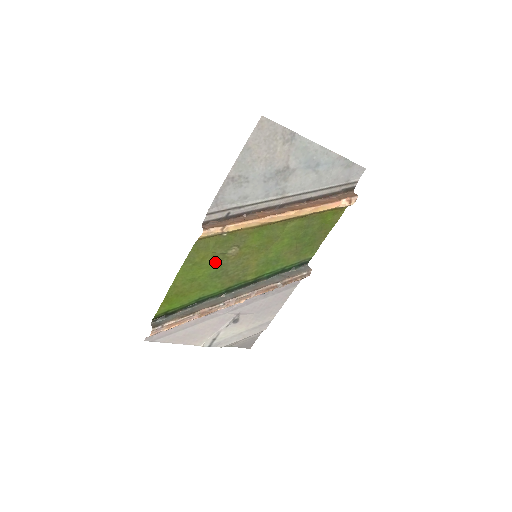
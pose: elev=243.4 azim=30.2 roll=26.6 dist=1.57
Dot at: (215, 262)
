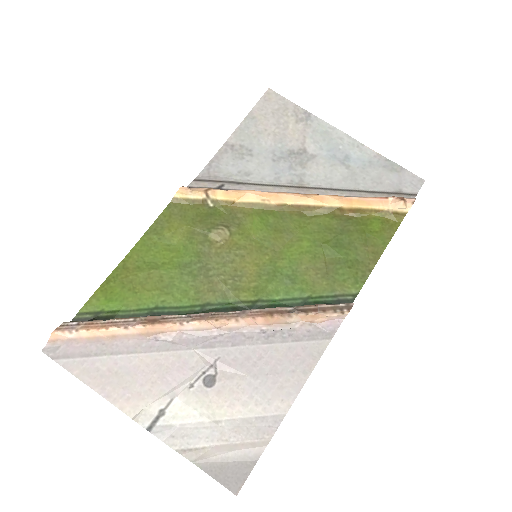
Dot at: (191, 246)
